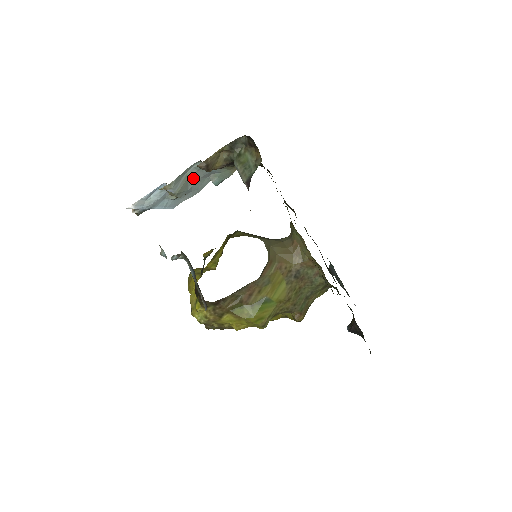
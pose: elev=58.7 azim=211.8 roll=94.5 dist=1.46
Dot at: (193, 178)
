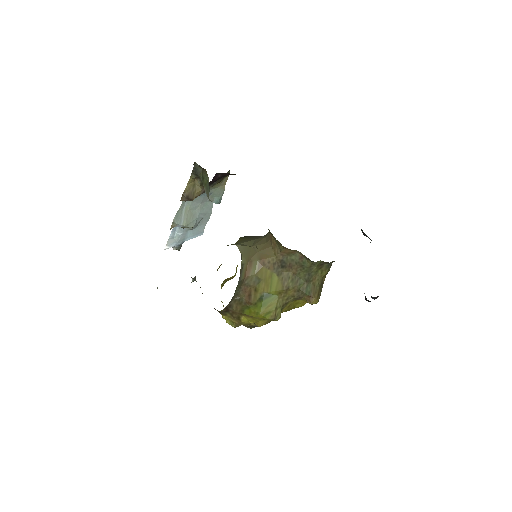
Dot at: (194, 207)
